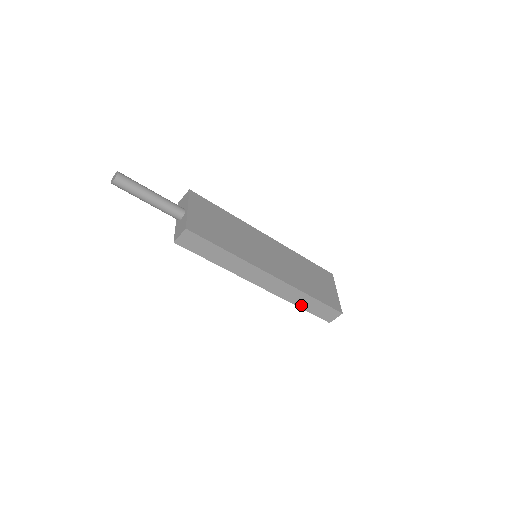
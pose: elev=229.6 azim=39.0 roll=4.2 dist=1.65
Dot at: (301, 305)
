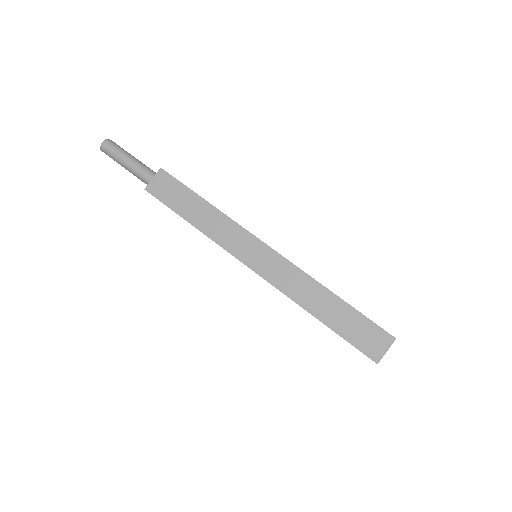
Dot at: (320, 314)
